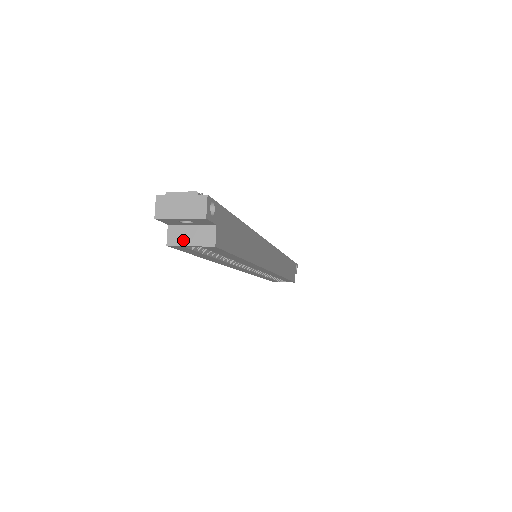
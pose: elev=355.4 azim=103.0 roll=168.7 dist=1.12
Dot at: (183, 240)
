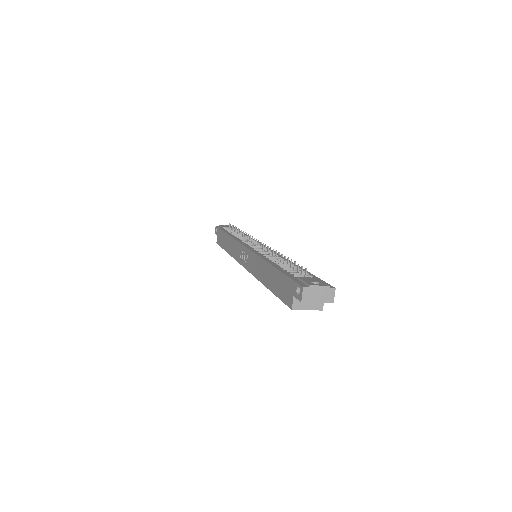
Dot at: (303, 306)
